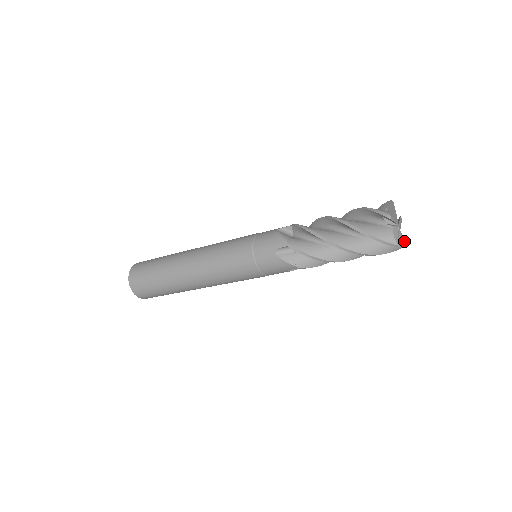
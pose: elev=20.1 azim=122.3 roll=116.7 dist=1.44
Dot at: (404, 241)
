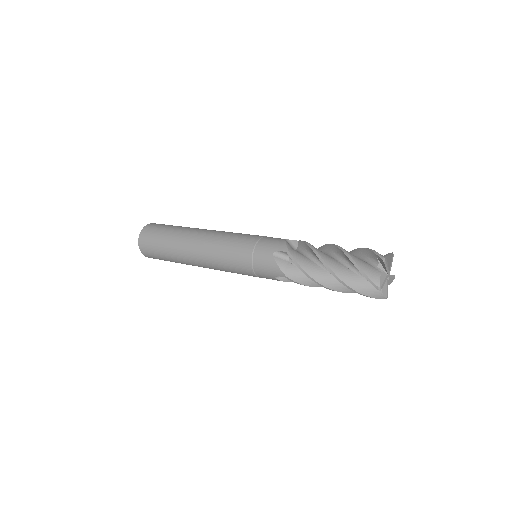
Dot at: occluded
